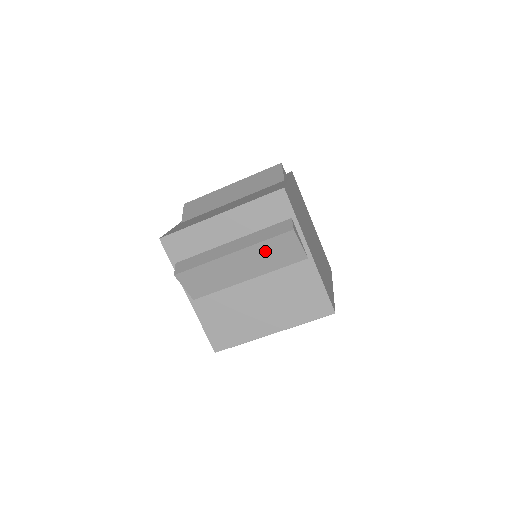
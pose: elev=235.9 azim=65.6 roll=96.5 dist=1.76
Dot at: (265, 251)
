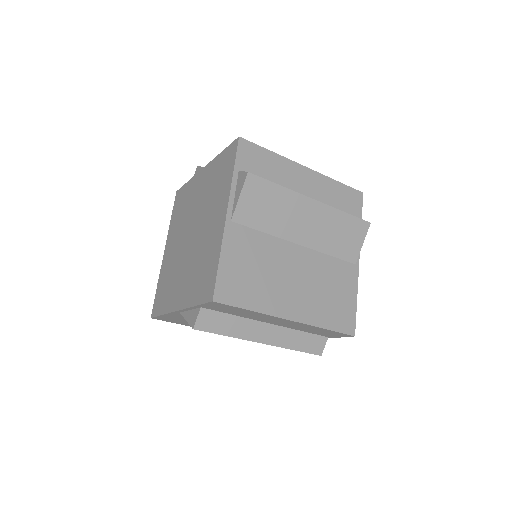
Dot at: (337, 224)
